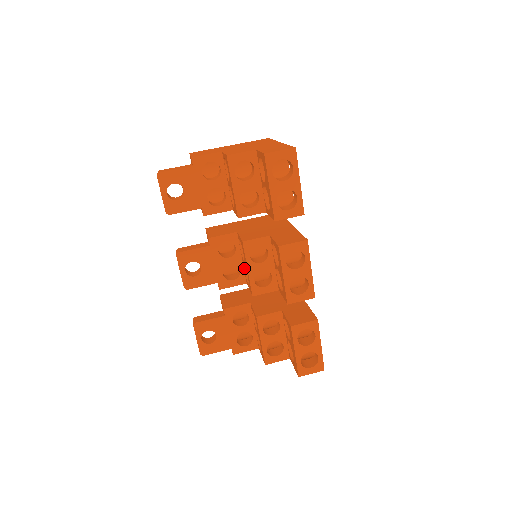
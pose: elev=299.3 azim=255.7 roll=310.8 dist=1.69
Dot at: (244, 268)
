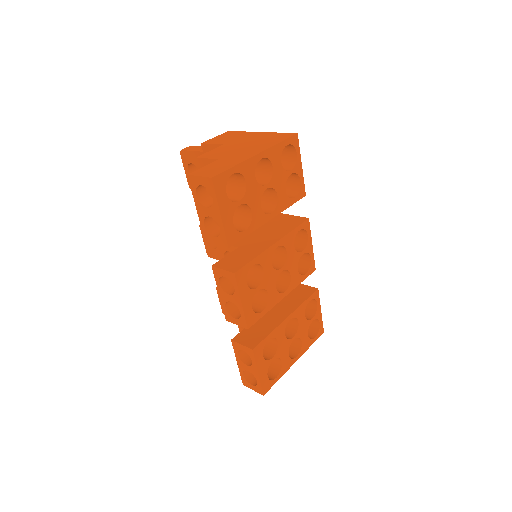
Dot at: occluded
